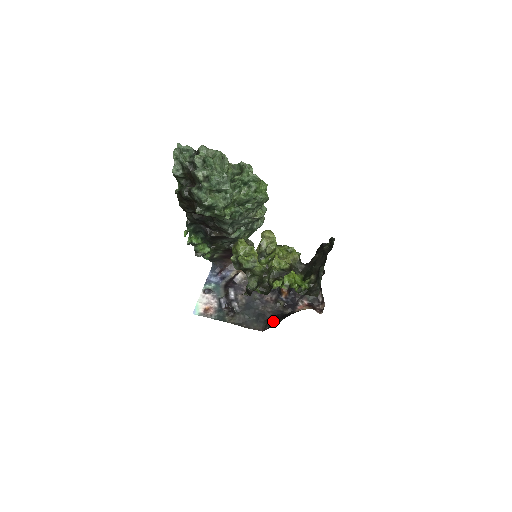
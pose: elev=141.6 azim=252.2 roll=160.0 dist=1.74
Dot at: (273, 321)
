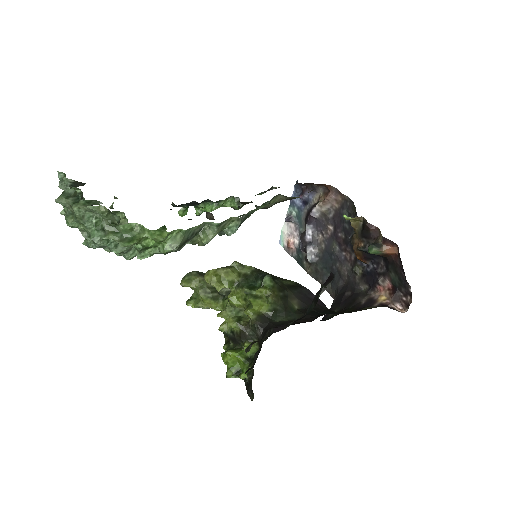
Dot at: (337, 299)
